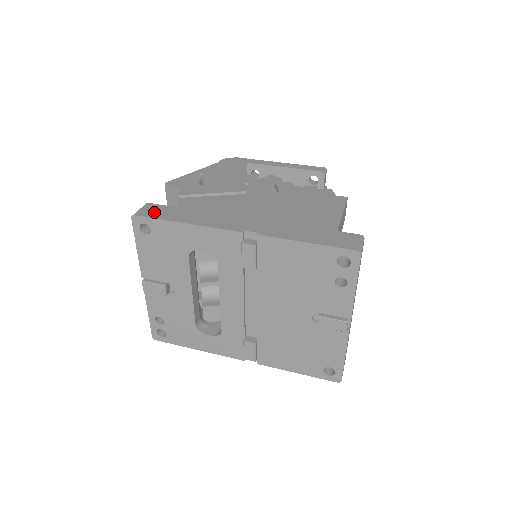
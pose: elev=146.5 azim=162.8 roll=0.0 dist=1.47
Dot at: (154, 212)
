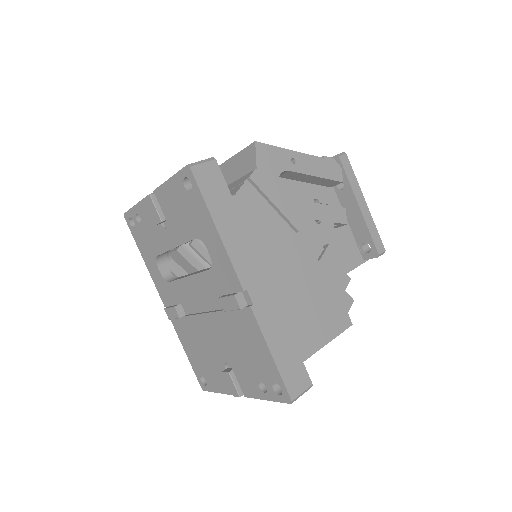
Dot at: (209, 182)
